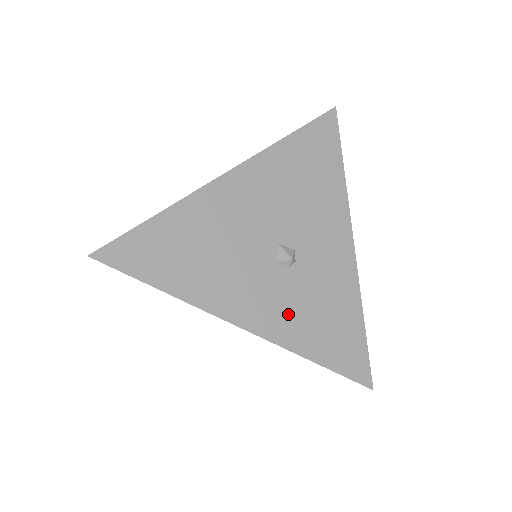
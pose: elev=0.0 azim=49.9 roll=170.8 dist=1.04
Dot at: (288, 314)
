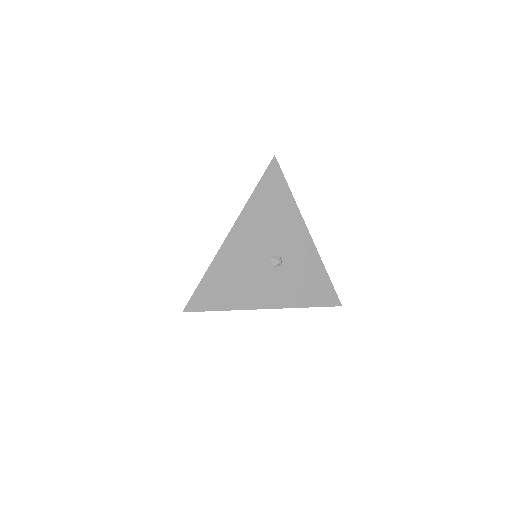
Dot at: (288, 290)
